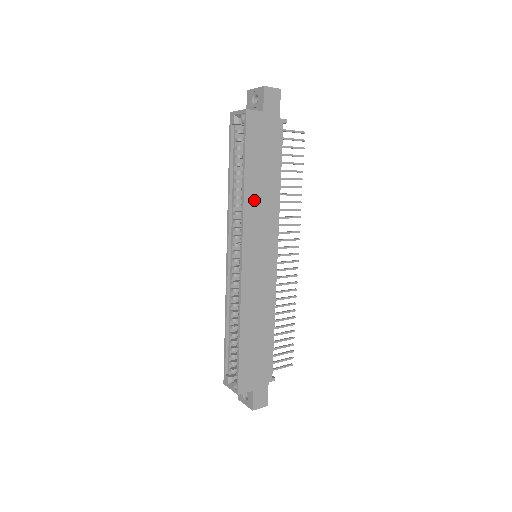
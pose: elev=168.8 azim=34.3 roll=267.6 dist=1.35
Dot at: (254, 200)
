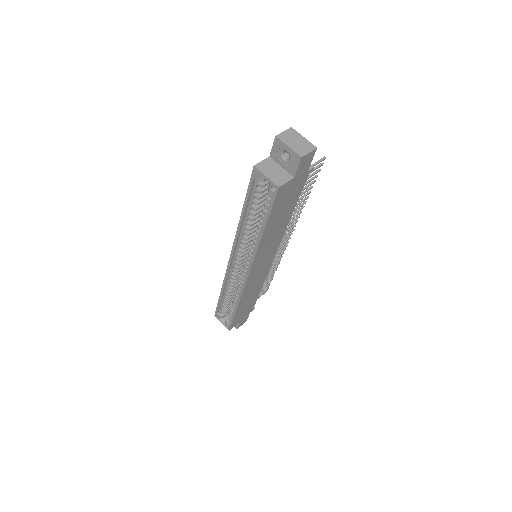
Dot at: (267, 239)
